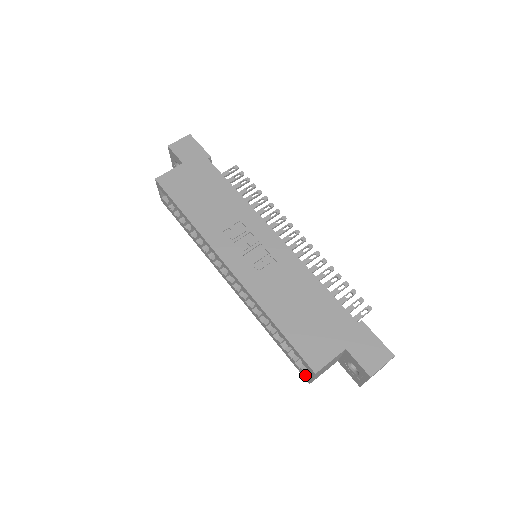
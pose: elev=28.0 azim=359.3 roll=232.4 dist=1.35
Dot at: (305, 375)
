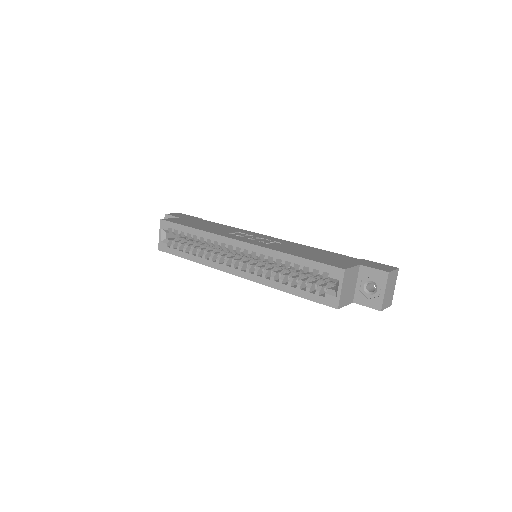
Dot at: (332, 298)
